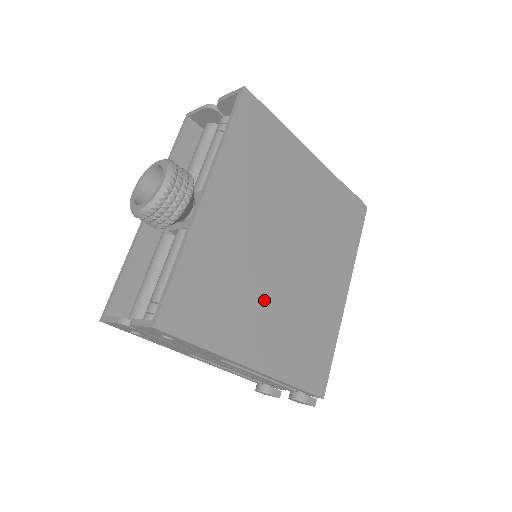
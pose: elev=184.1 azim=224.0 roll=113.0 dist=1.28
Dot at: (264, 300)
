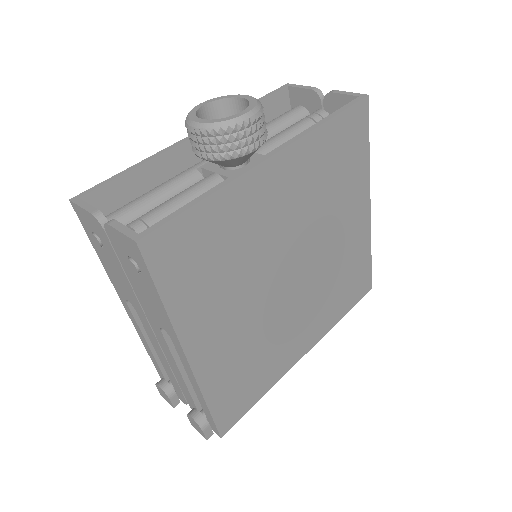
Dot at: (245, 300)
